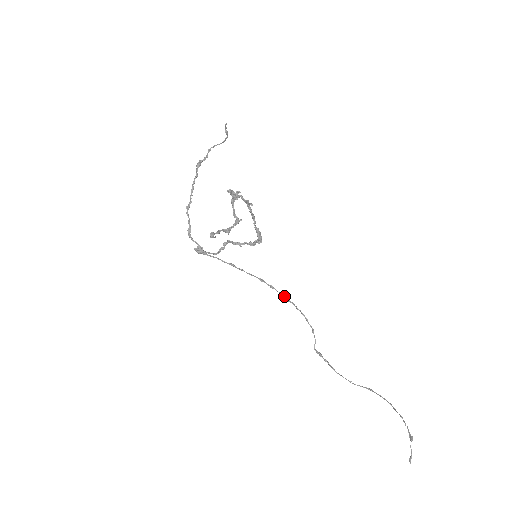
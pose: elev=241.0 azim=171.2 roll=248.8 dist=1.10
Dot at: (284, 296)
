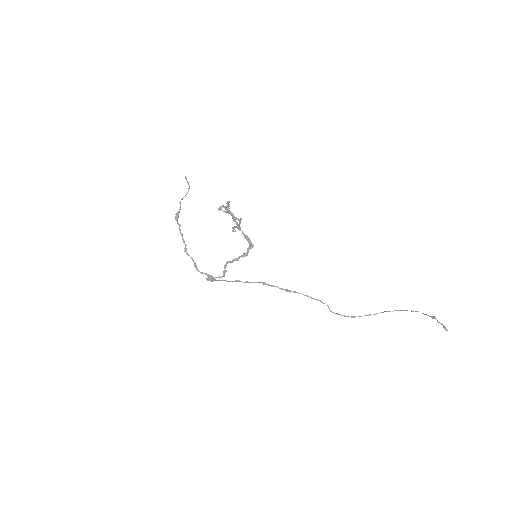
Dot at: (285, 289)
